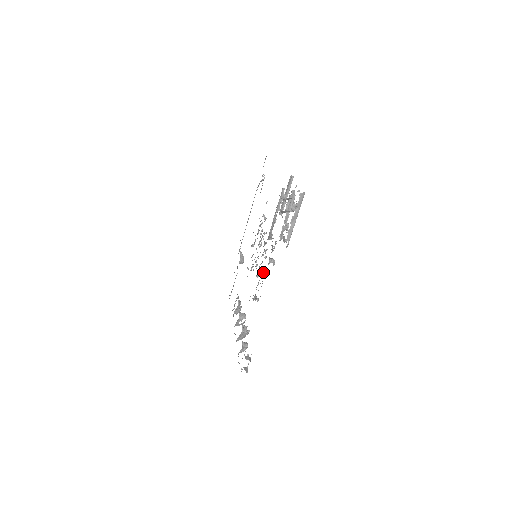
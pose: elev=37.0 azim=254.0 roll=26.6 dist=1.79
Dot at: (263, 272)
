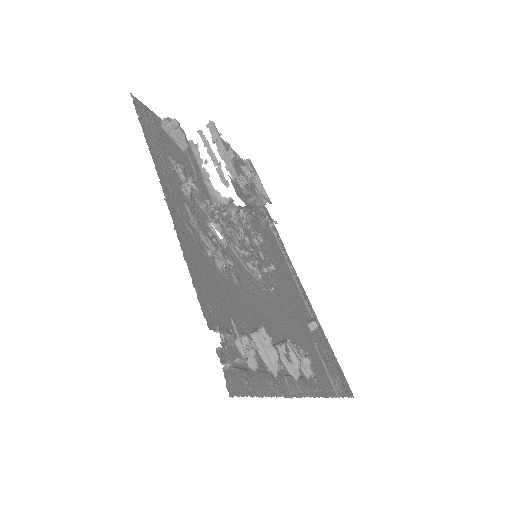
Dot at: occluded
